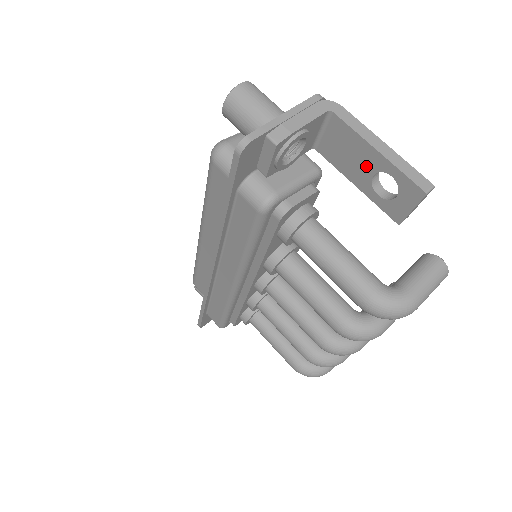
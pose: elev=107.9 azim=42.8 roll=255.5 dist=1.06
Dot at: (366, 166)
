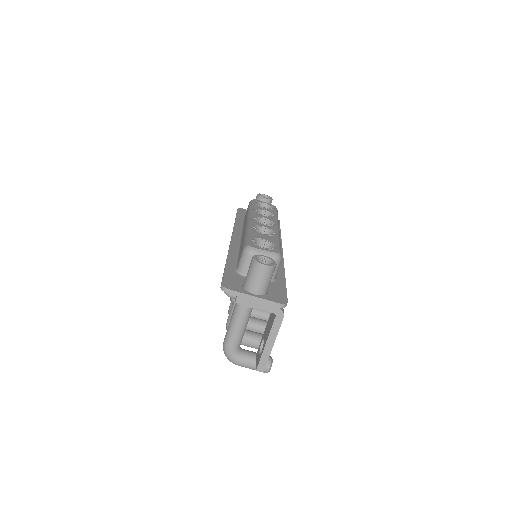
Dot at: (266, 336)
